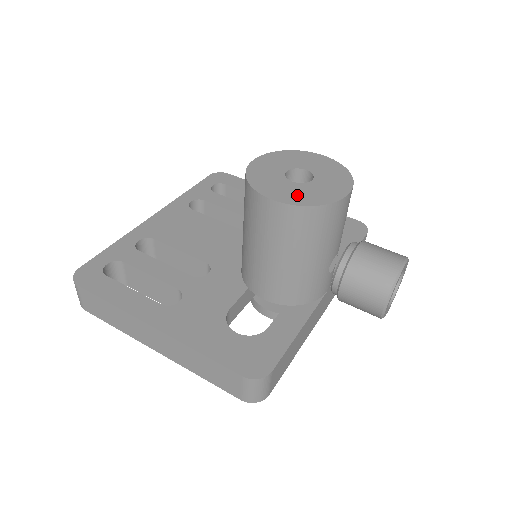
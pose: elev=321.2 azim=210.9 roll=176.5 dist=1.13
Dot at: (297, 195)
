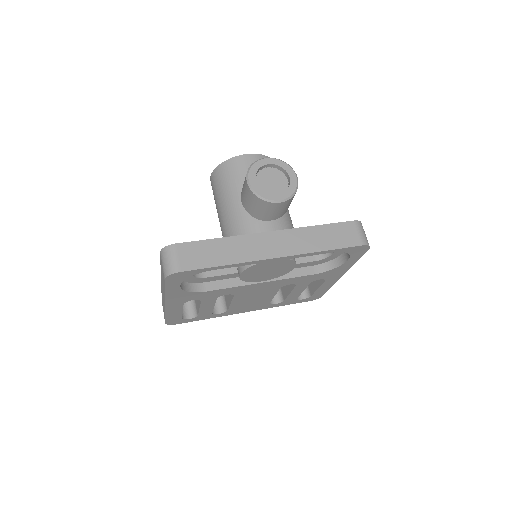
Dot at: occluded
